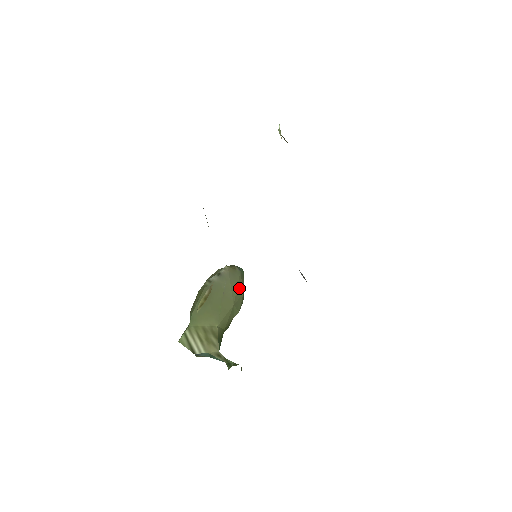
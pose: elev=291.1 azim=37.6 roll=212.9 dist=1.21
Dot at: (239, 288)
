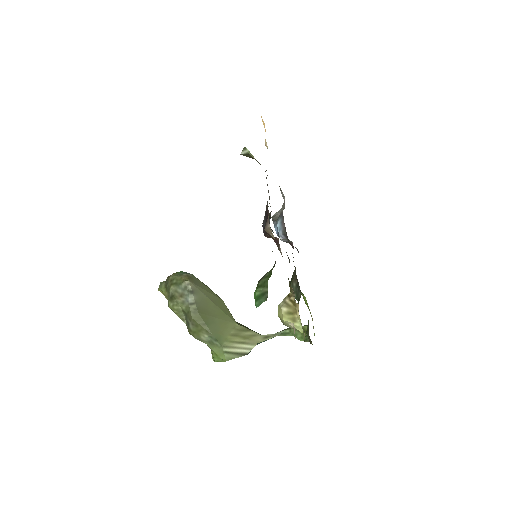
Dot at: (207, 287)
